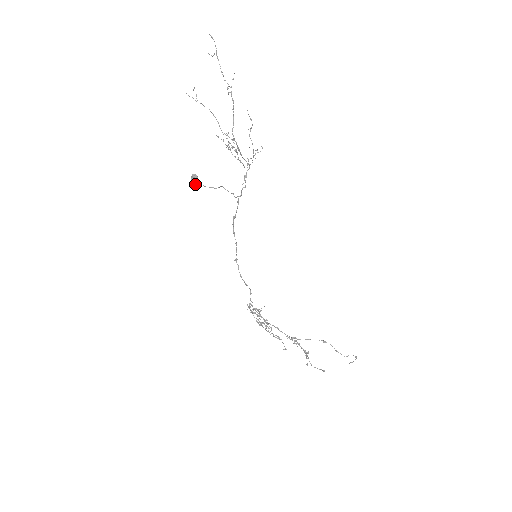
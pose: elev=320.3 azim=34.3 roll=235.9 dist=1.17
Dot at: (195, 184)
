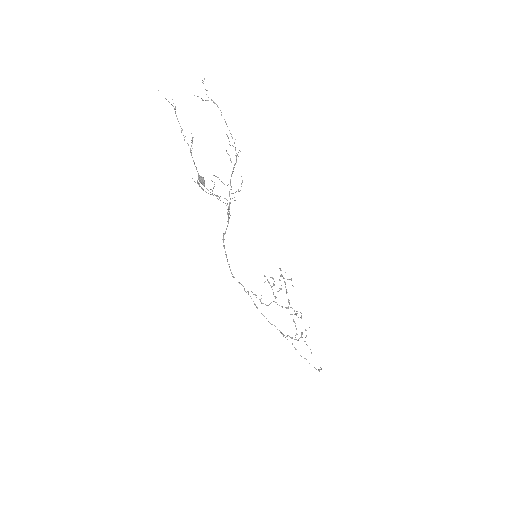
Dot at: (202, 184)
